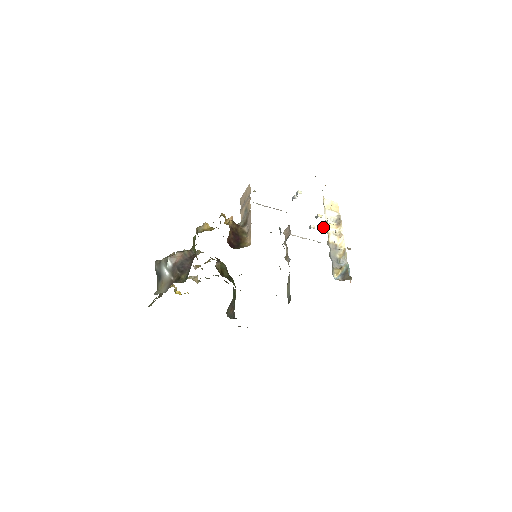
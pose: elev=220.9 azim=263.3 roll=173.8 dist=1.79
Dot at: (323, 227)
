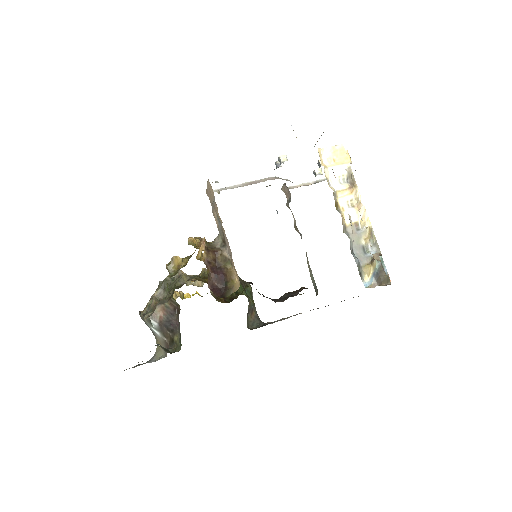
Dot at: occluded
